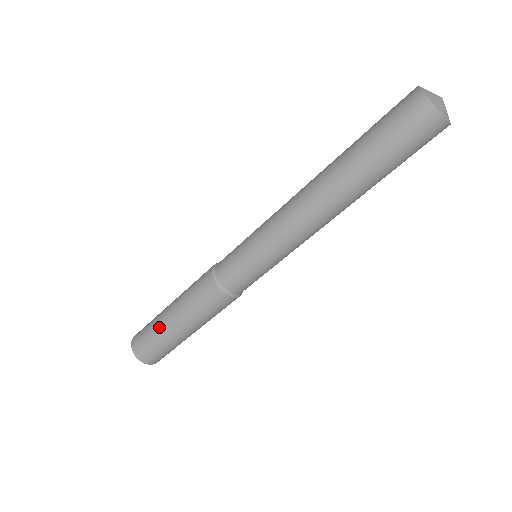
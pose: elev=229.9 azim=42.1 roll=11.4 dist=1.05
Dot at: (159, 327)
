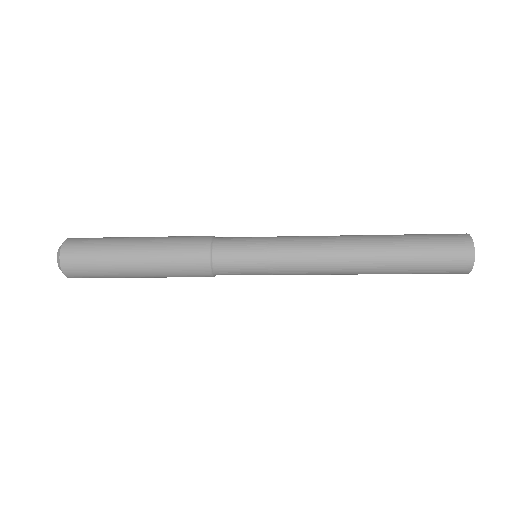
Dot at: (114, 247)
